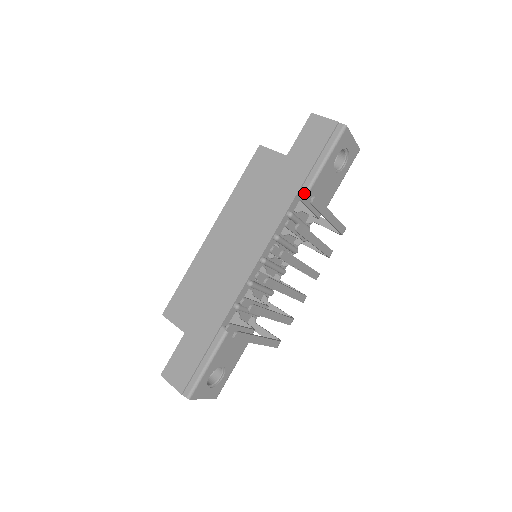
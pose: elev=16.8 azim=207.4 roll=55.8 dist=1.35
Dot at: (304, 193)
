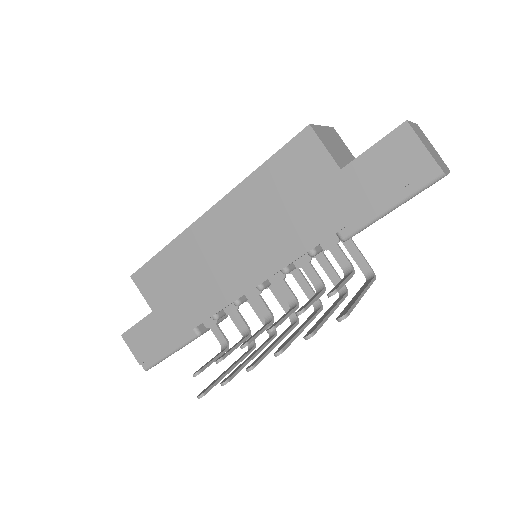
Dot at: (336, 289)
